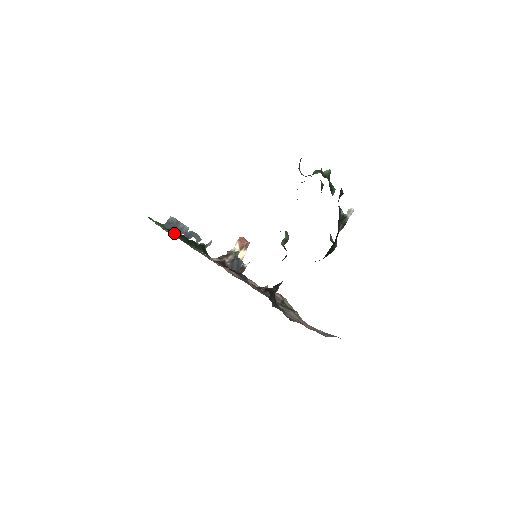
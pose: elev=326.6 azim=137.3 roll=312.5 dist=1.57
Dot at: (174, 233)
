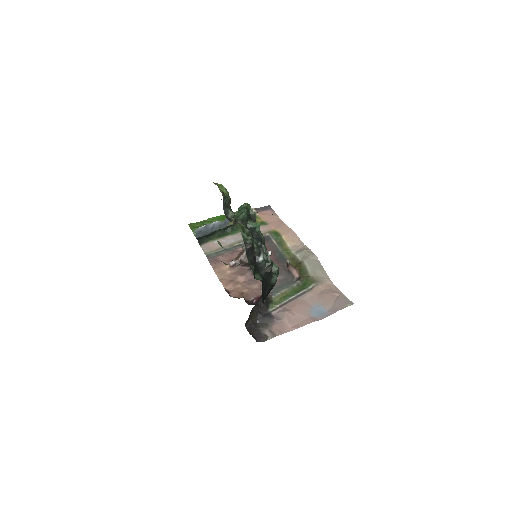
Dot at: (205, 239)
